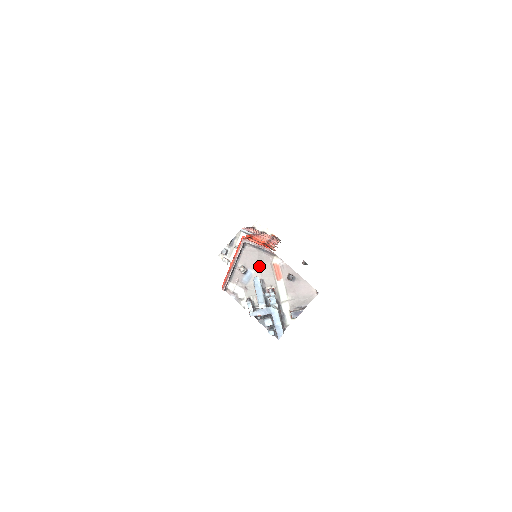
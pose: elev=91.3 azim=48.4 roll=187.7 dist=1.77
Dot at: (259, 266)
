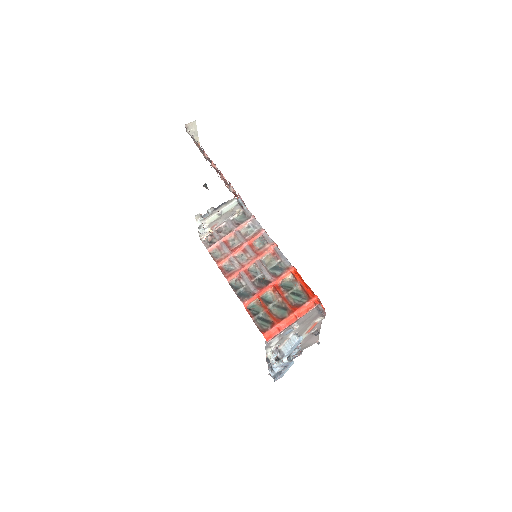
Dot at: (305, 323)
